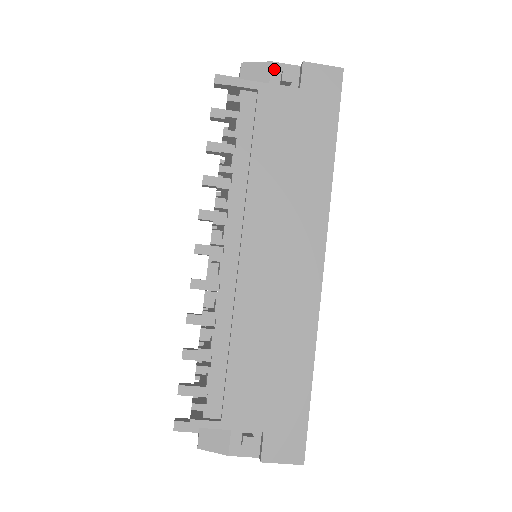
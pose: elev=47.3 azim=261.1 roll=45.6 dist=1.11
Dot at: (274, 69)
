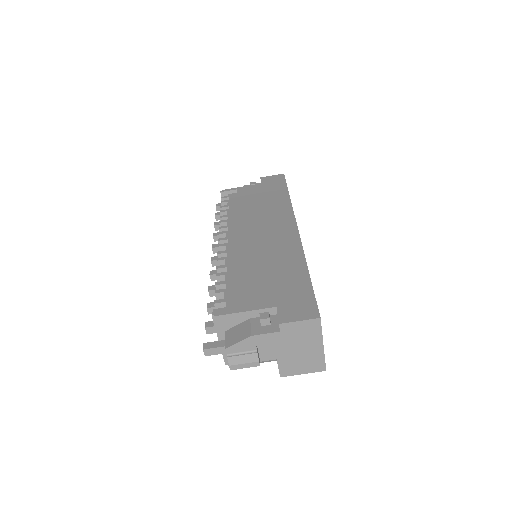
Dot at: occluded
